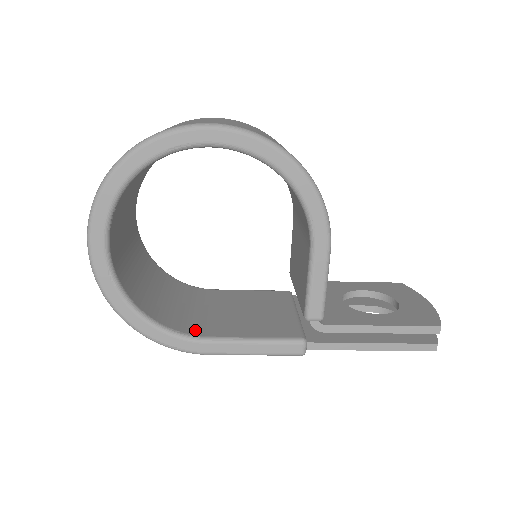
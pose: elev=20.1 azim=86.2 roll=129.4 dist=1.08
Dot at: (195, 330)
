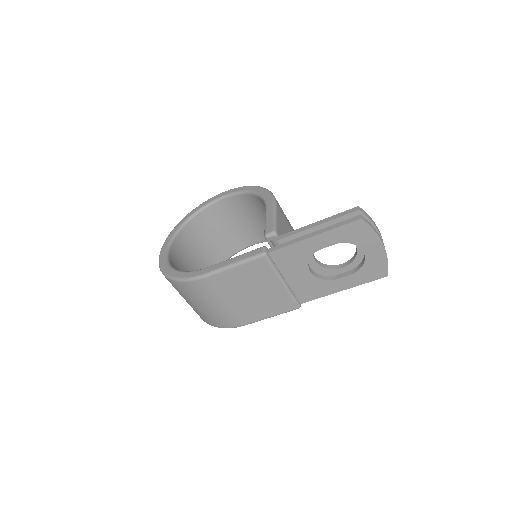
Dot at: occluded
